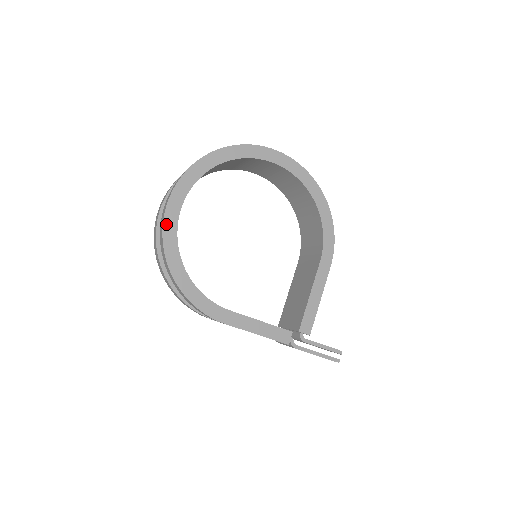
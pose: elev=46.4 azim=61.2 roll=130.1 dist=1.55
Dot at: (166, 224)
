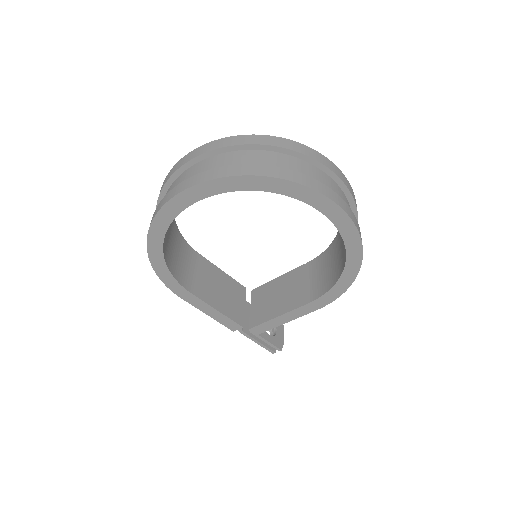
Dot at: (160, 215)
